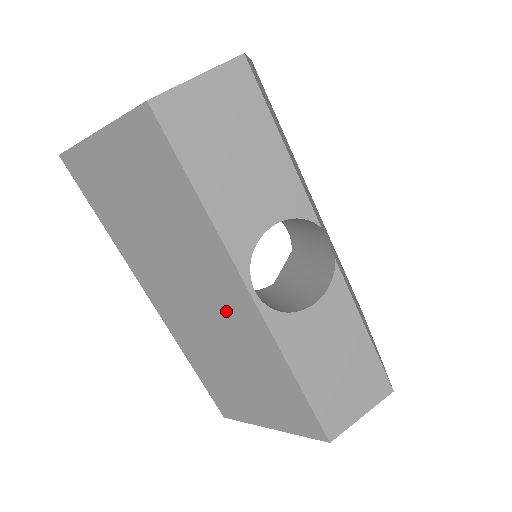
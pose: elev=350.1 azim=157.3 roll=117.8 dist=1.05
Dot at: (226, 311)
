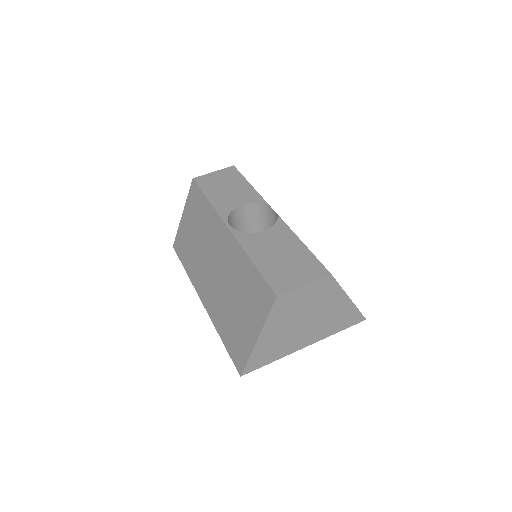
Dot at: (223, 254)
